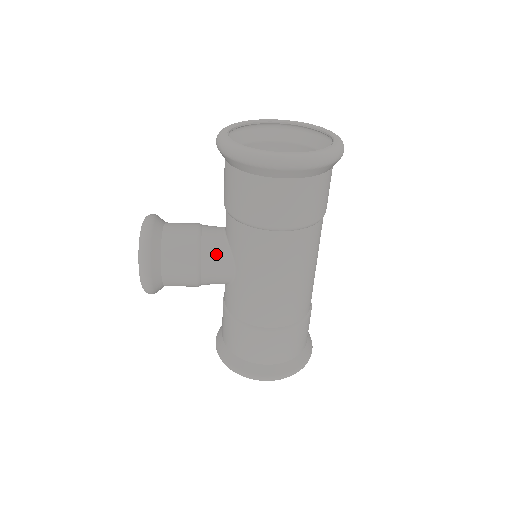
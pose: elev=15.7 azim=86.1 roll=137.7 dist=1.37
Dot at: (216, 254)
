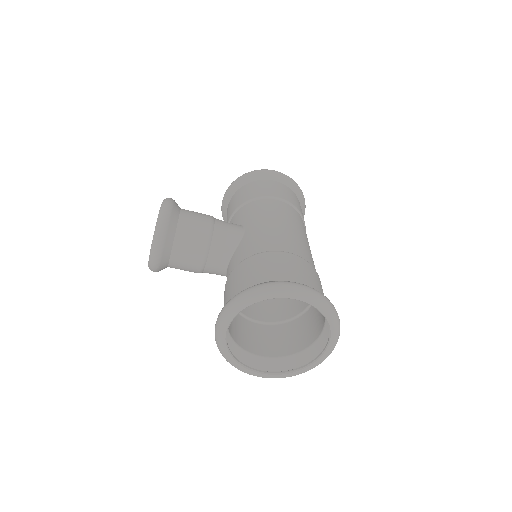
Dot at: (227, 222)
